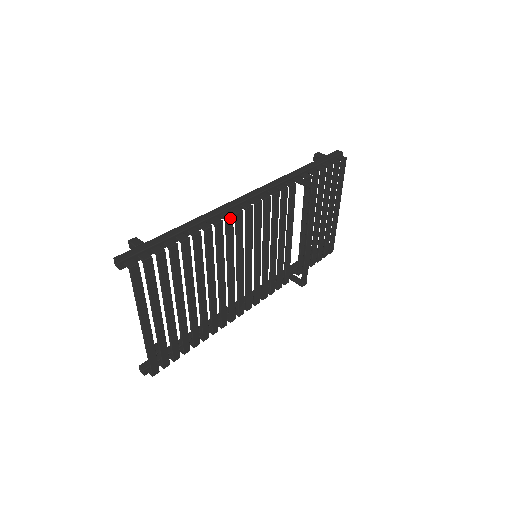
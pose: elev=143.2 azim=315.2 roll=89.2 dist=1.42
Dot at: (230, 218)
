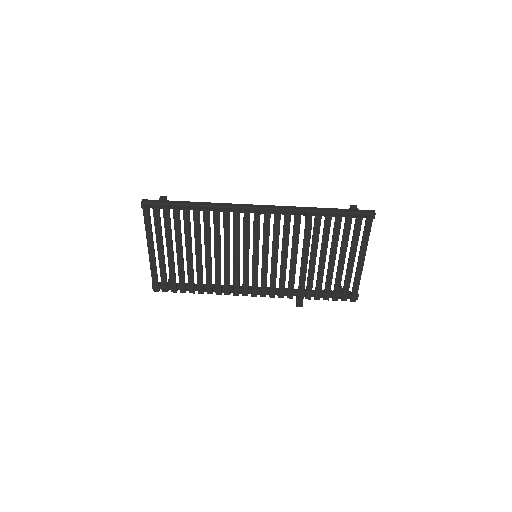
Dot at: (227, 212)
